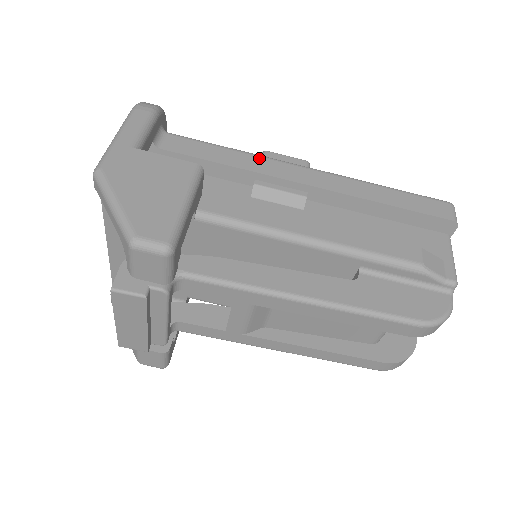
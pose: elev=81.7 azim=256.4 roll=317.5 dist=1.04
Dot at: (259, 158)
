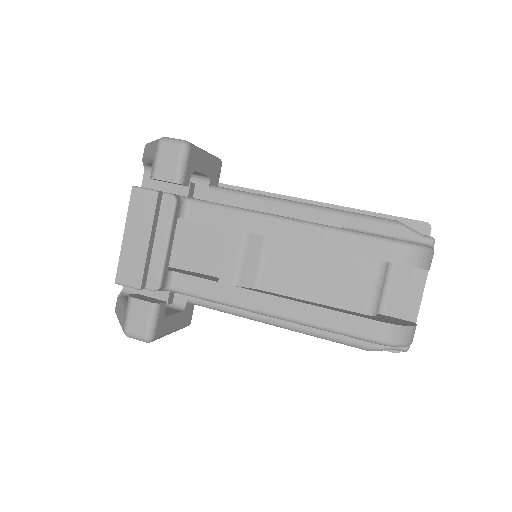
Dot at: occluded
